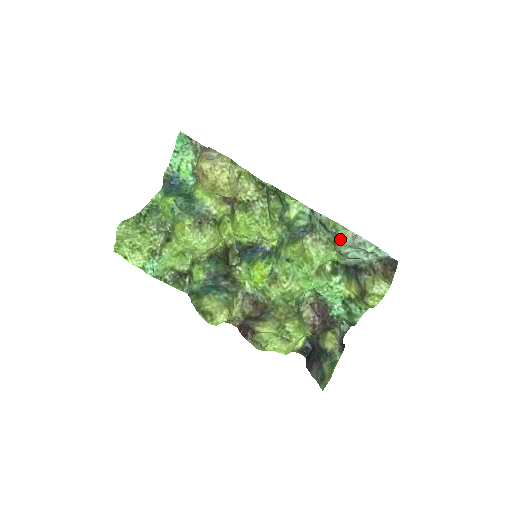
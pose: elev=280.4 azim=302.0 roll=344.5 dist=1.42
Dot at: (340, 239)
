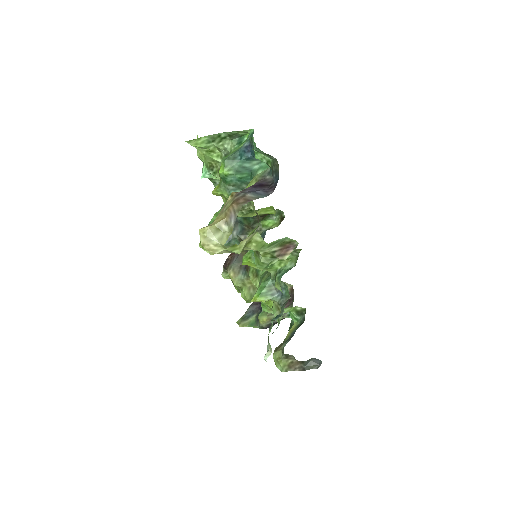
Dot at: (268, 339)
